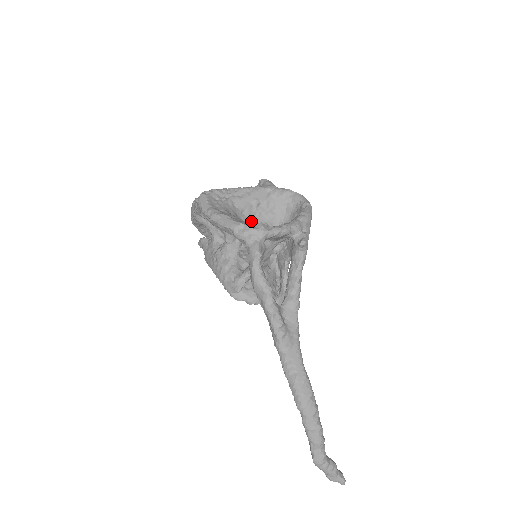
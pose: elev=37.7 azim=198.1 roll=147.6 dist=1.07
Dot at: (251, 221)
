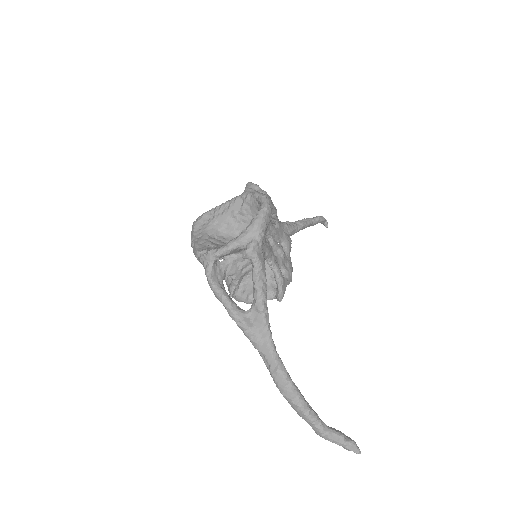
Dot at: (235, 232)
